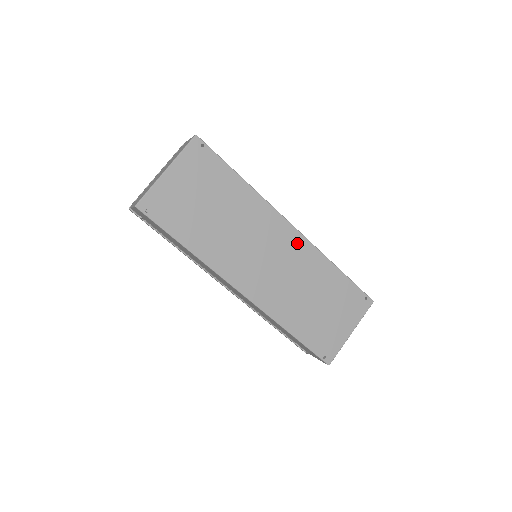
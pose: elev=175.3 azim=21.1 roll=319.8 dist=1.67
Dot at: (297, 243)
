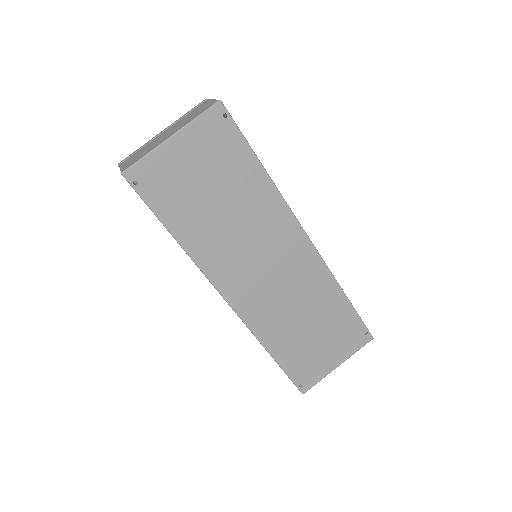
Dot at: (307, 258)
